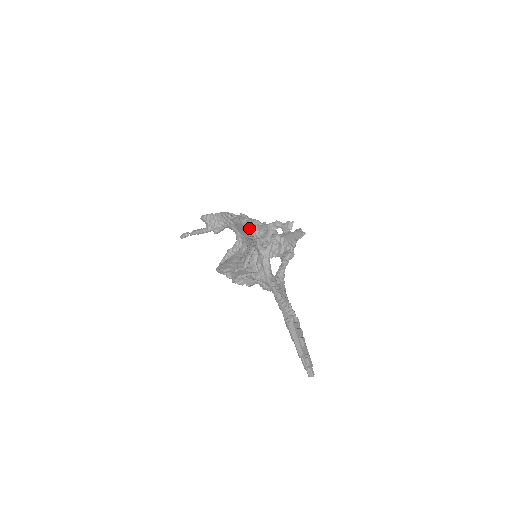
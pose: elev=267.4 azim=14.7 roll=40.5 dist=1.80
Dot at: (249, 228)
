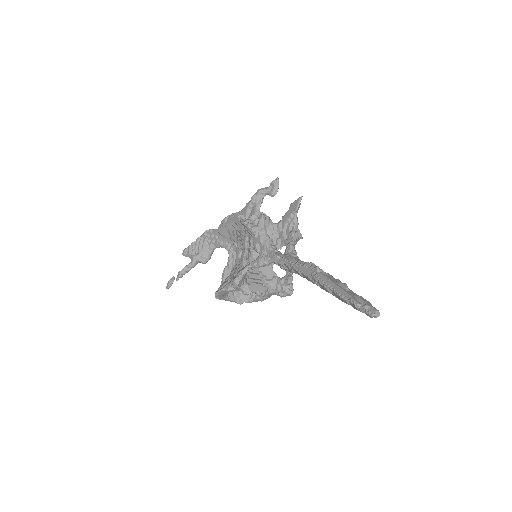
Dot at: (233, 220)
